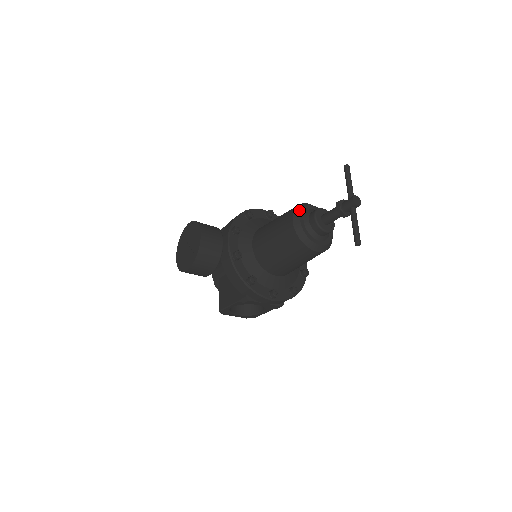
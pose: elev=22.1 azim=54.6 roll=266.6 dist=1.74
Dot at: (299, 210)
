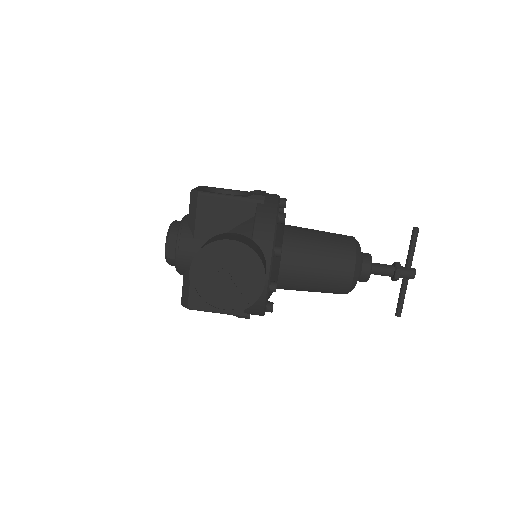
Dot at: (360, 259)
